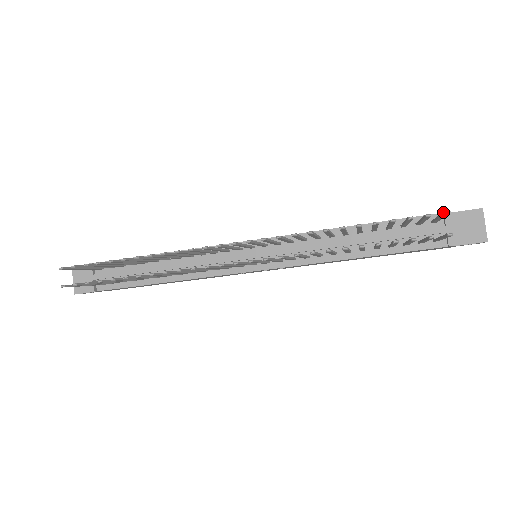
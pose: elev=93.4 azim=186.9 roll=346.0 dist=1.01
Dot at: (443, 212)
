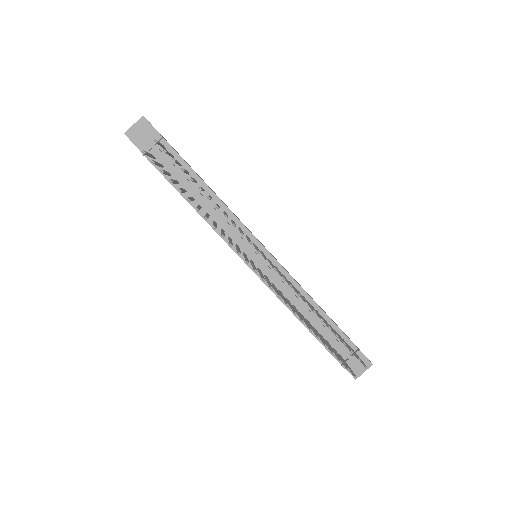
Dot at: (366, 366)
